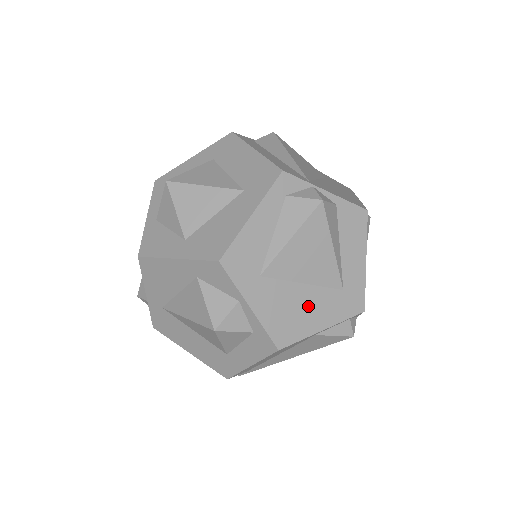
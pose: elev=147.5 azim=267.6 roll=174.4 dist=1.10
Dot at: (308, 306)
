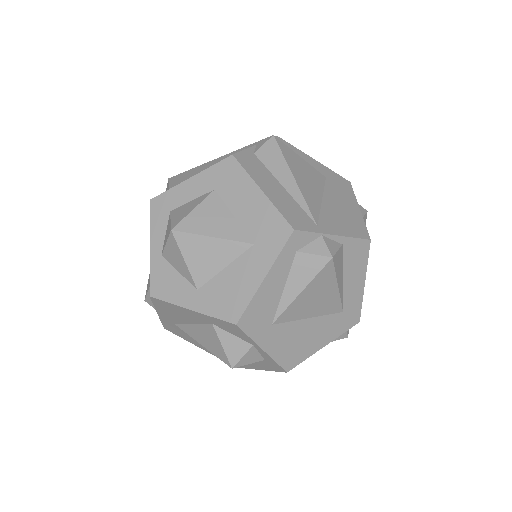
Dot at: (312, 333)
